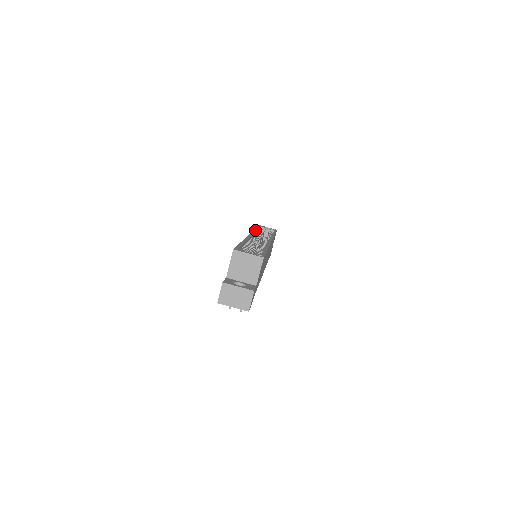
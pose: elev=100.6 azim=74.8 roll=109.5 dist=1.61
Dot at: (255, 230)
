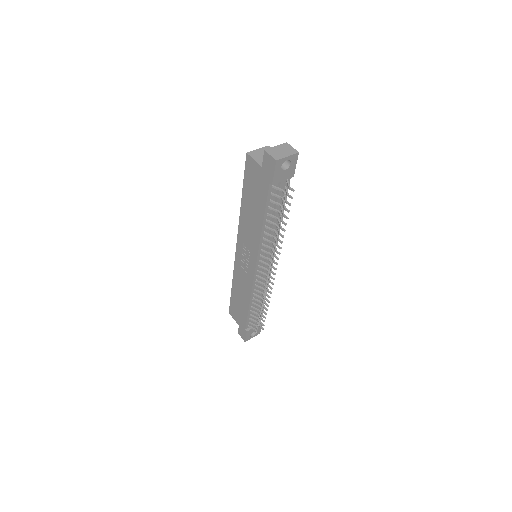
Dot at: (234, 275)
